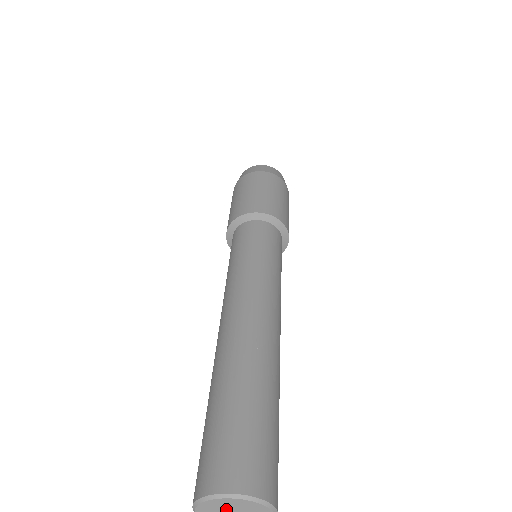
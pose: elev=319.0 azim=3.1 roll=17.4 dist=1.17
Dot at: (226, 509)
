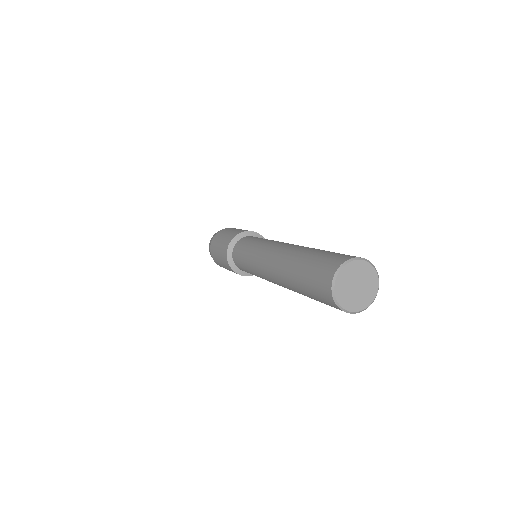
Dot at: (352, 280)
